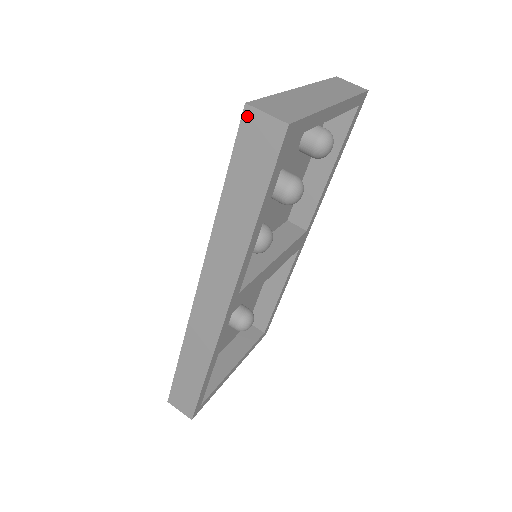
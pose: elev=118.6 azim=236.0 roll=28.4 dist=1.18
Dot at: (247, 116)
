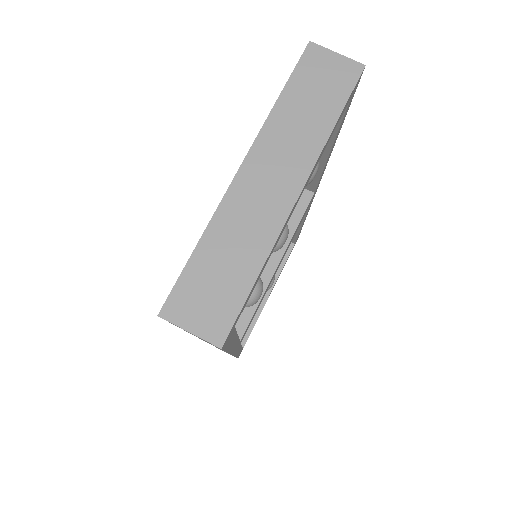
Dot at: occluded
